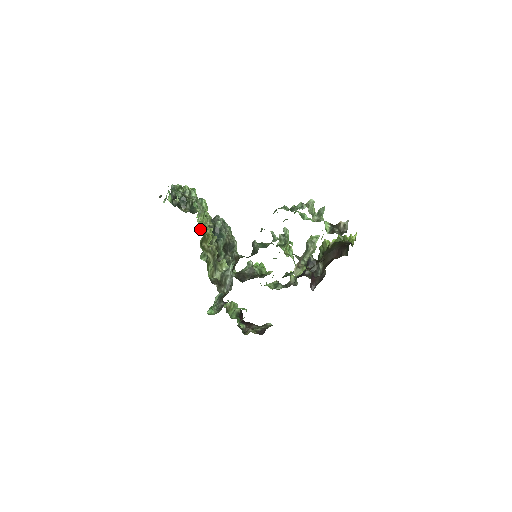
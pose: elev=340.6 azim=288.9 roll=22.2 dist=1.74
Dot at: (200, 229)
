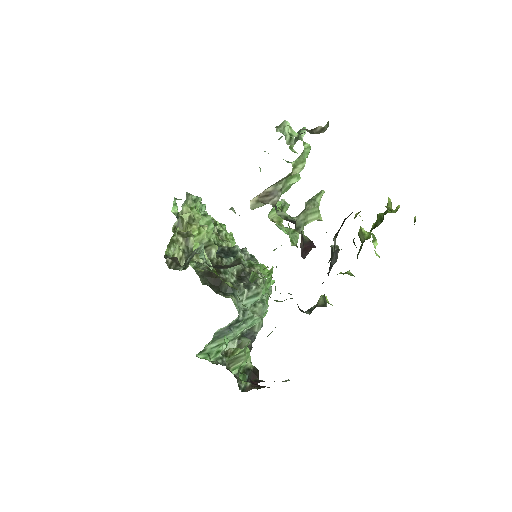
Dot at: occluded
